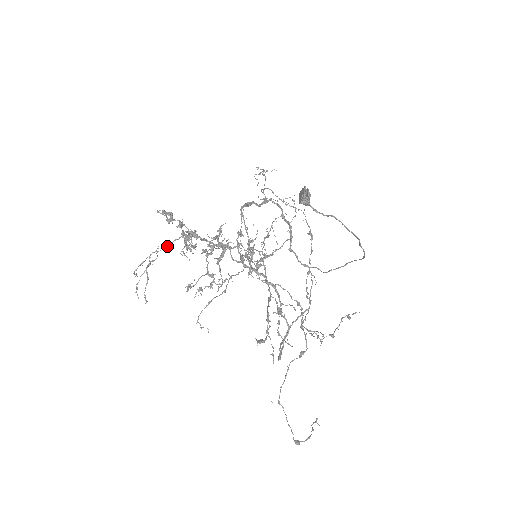
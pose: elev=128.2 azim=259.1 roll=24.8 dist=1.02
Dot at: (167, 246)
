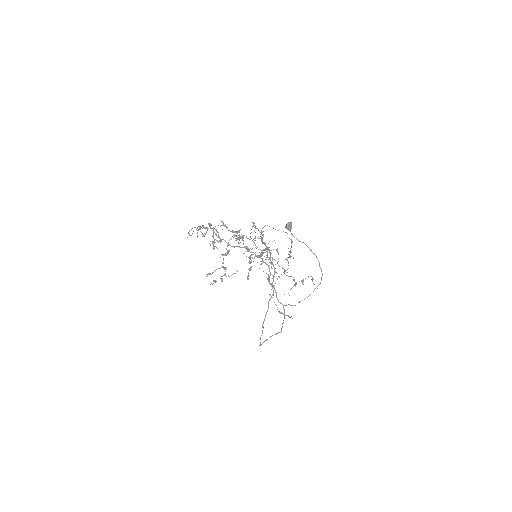
Dot at: (209, 225)
